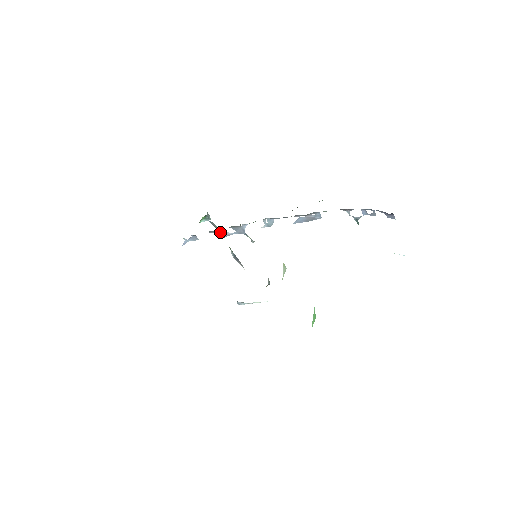
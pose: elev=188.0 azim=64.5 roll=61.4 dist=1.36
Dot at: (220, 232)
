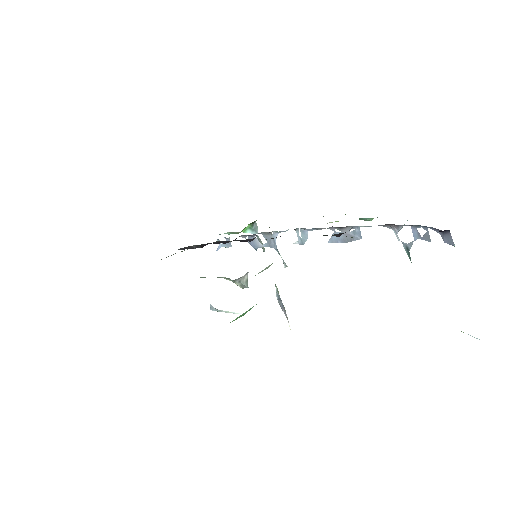
Dot at: occluded
